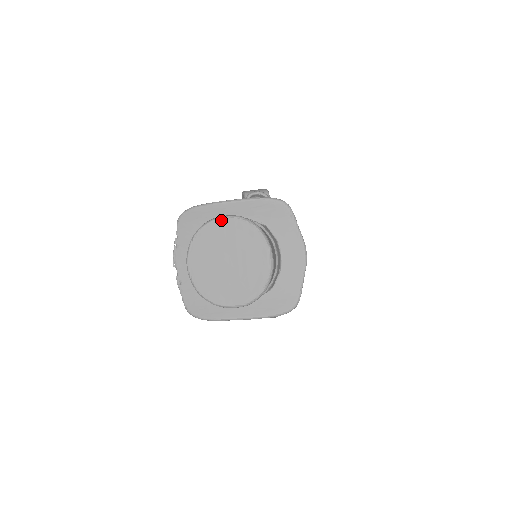
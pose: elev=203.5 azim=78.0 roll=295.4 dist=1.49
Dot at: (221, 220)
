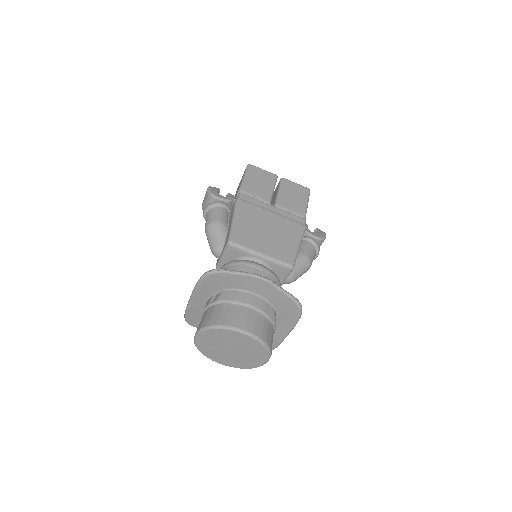
Dot at: (197, 339)
